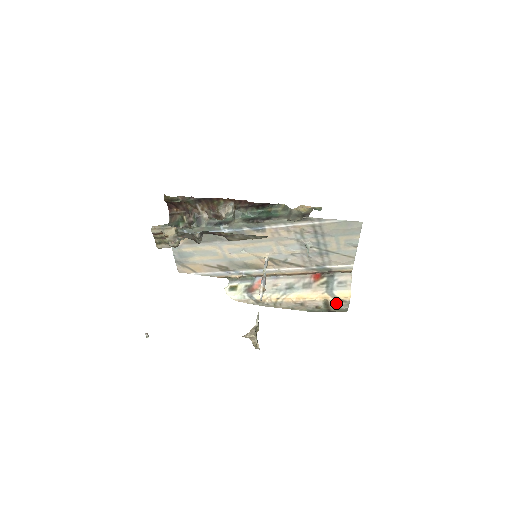
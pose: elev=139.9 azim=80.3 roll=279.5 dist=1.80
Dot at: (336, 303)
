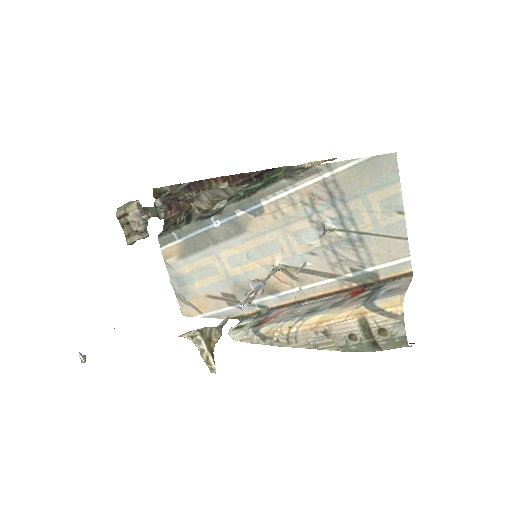
Dot at: (380, 322)
